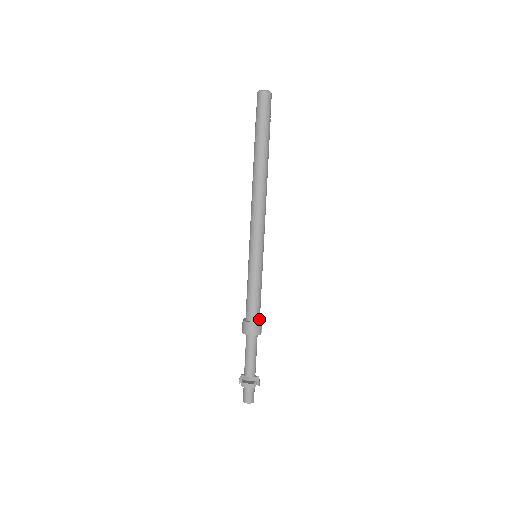
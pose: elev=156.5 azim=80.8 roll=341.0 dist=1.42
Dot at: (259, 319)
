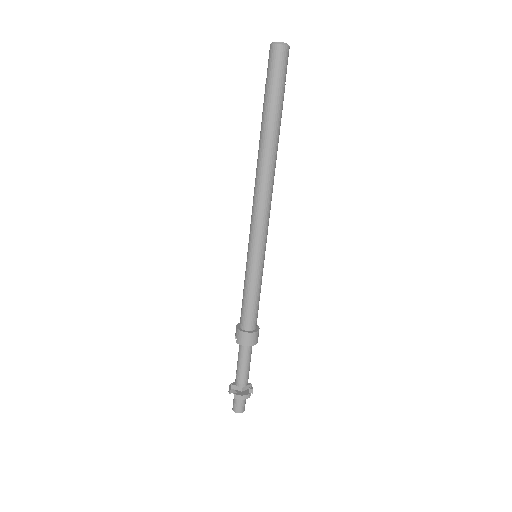
Dot at: (256, 326)
